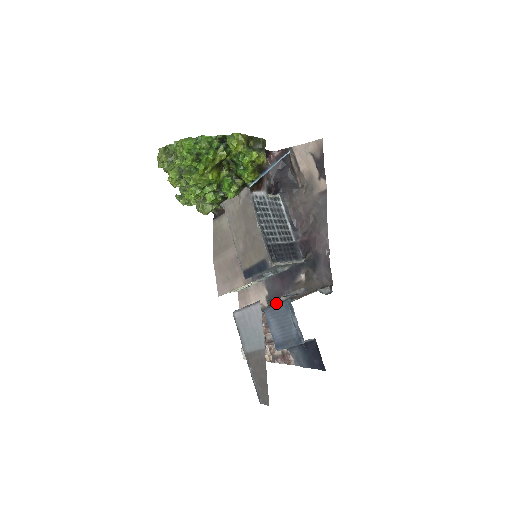
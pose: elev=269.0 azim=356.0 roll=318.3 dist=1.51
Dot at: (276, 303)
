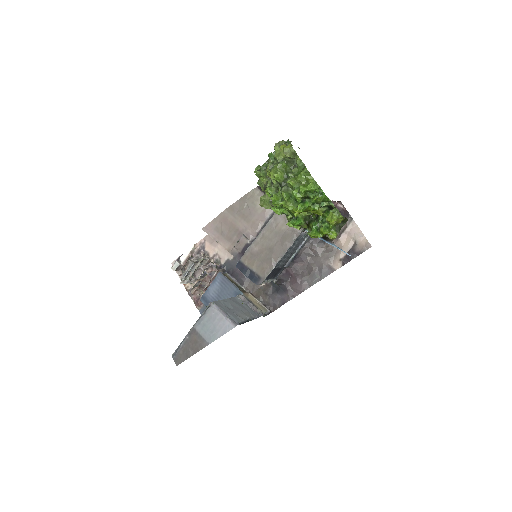
Dot at: (230, 272)
